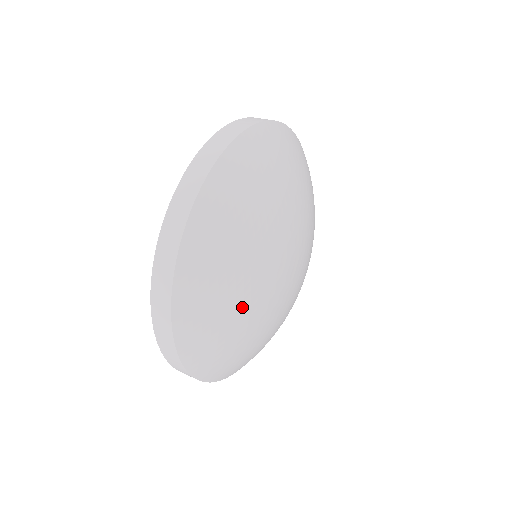
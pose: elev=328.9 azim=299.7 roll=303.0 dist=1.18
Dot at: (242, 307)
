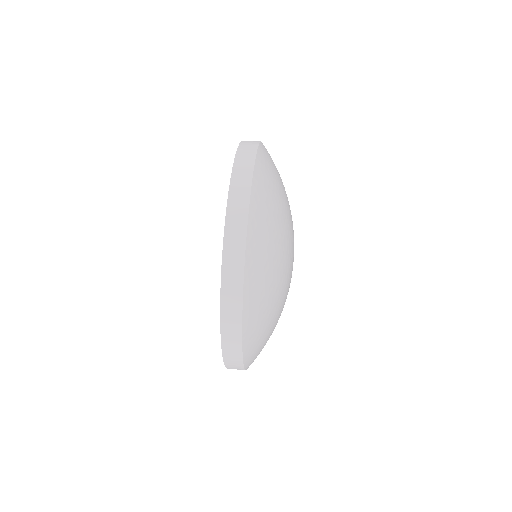
Dot at: (278, 289)
